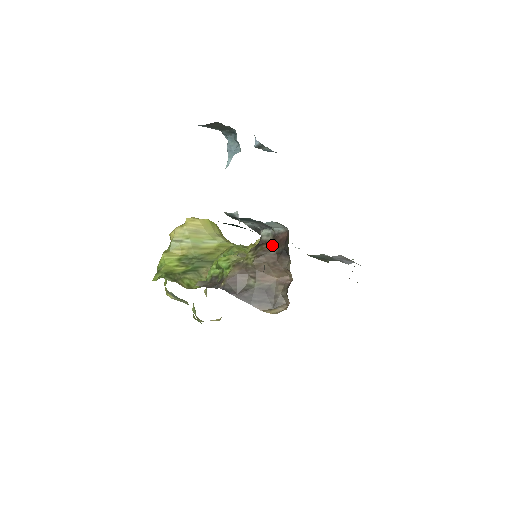
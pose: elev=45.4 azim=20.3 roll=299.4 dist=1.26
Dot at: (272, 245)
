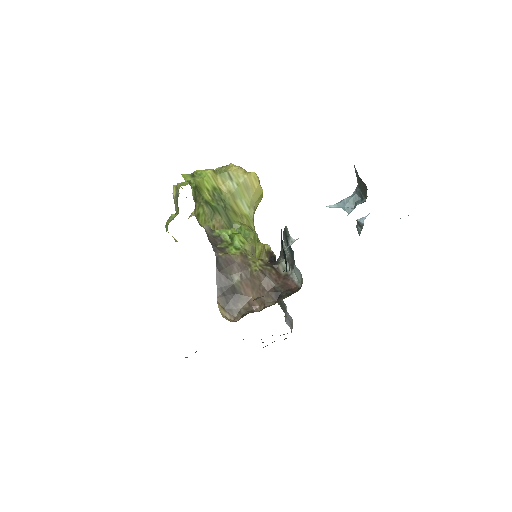
Dot at: (278, 278)
